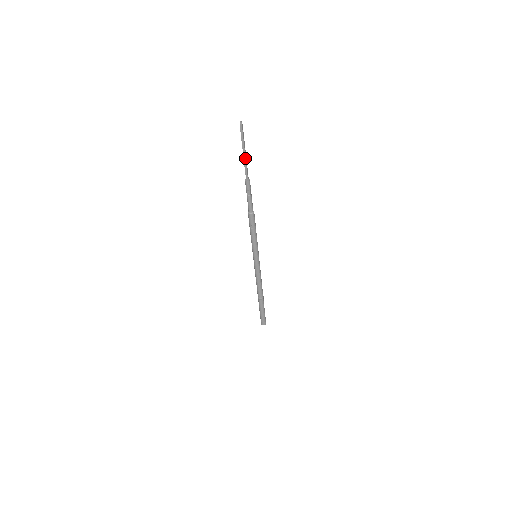
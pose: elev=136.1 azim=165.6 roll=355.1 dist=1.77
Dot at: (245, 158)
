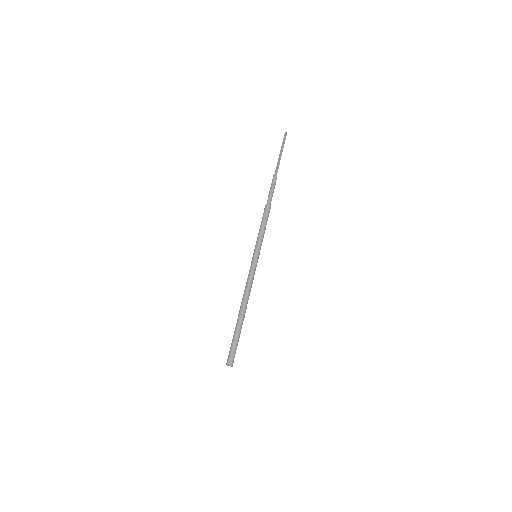
Dot at: occluded
